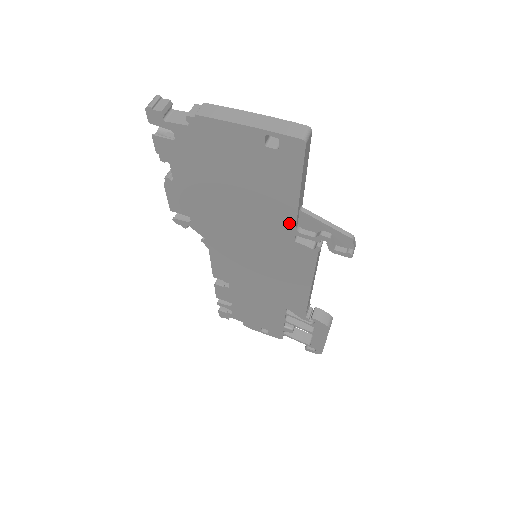
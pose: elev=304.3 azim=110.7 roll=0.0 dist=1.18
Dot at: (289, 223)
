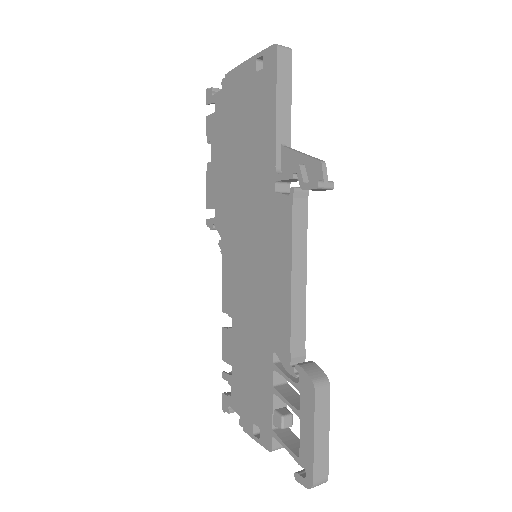
Dot at: (271, 164)
